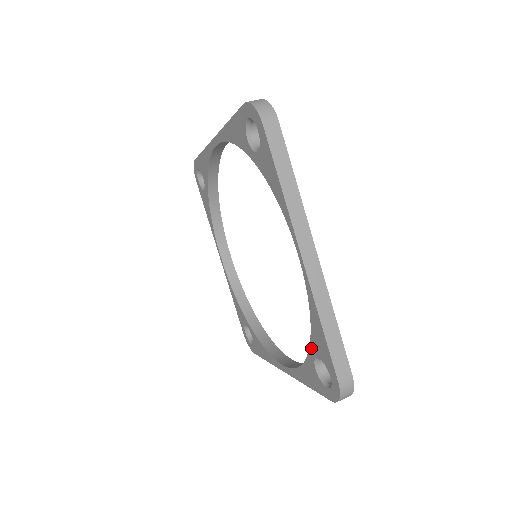
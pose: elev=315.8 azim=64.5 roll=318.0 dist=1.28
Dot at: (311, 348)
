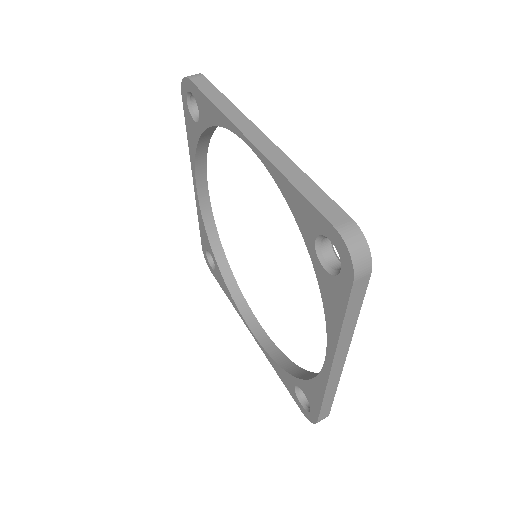
Dot at: (307, 244)
